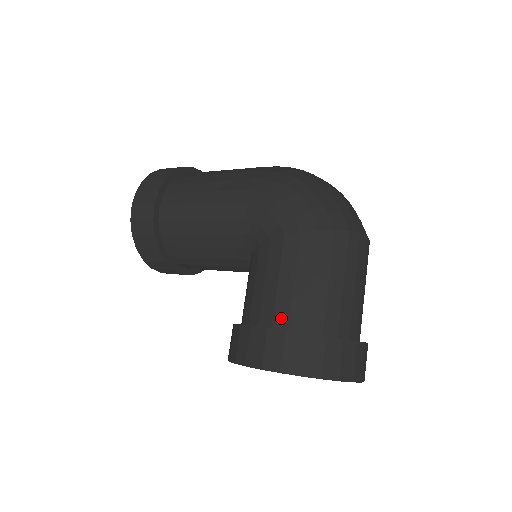
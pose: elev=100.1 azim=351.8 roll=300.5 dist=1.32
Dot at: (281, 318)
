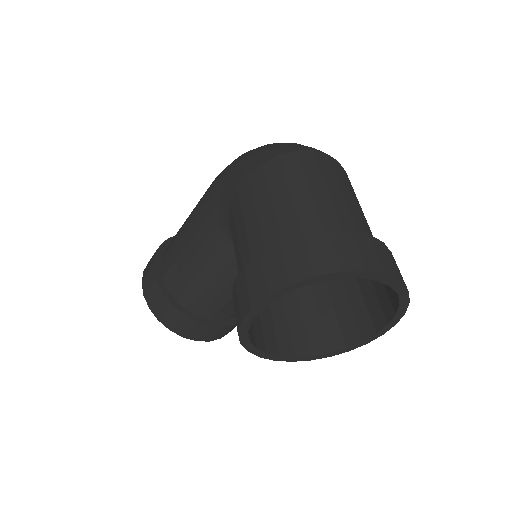
Dot at: (257, 253)
